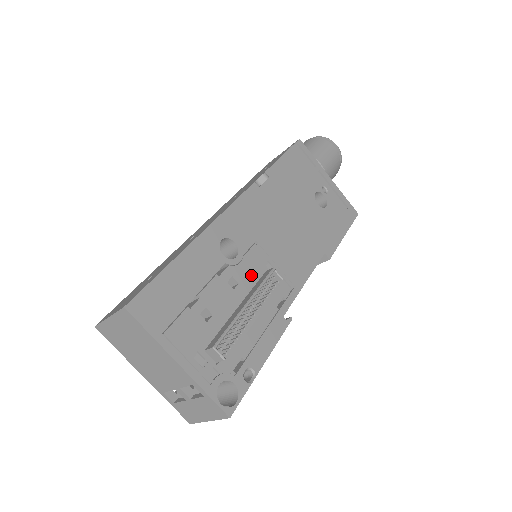
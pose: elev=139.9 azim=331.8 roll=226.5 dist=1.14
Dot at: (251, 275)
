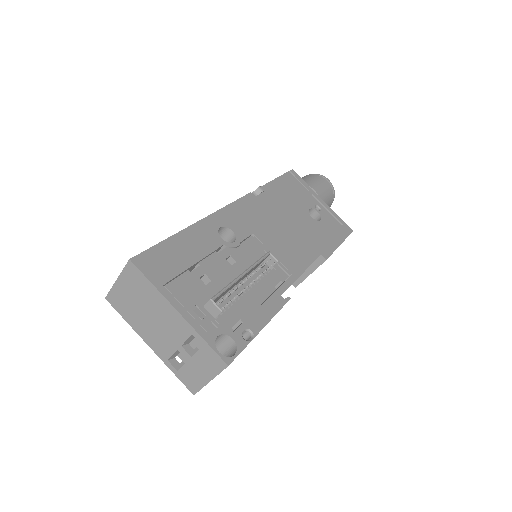
Dot at: (248, 258)
